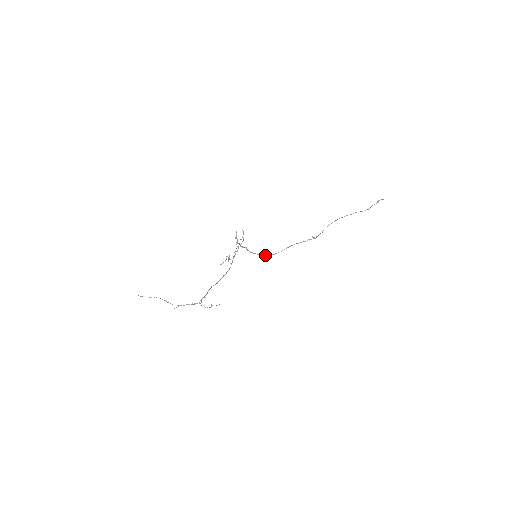
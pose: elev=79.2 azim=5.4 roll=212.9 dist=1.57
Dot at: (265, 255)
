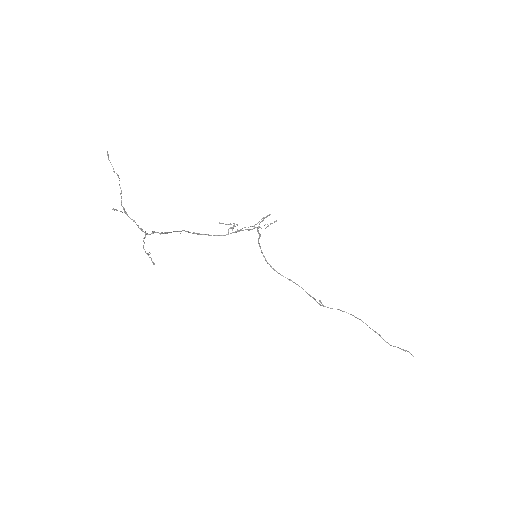
Dot at: occluded
